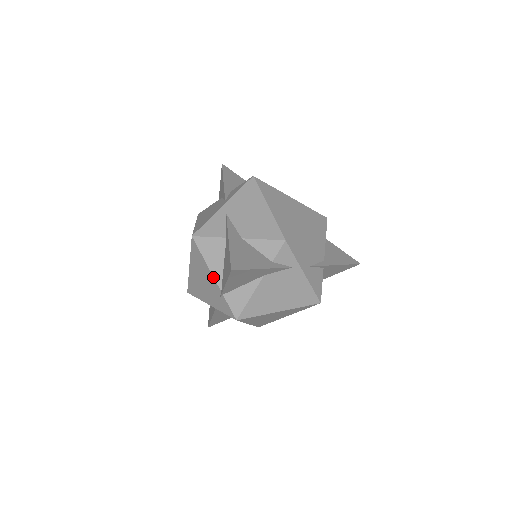
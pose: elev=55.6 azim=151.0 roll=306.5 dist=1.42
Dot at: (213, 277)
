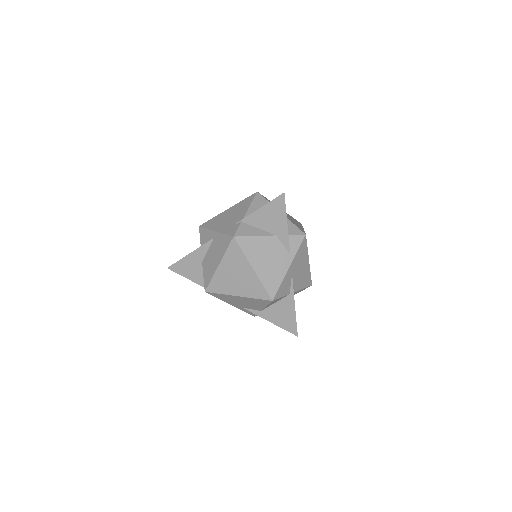
Dot at: (246, 212)
